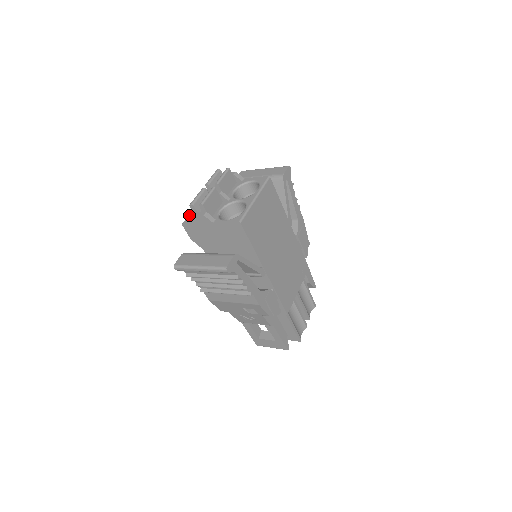
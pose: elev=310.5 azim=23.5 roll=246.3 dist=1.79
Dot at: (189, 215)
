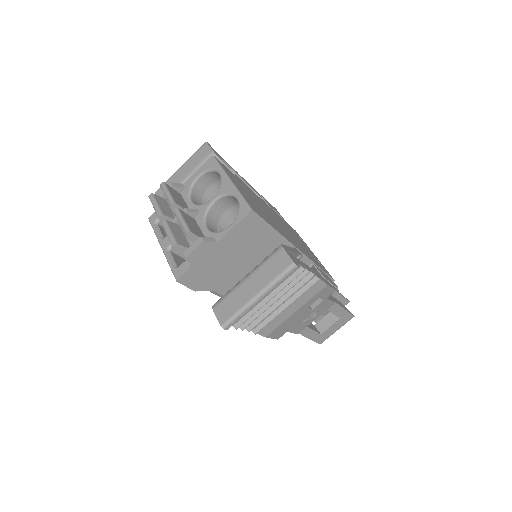
Dot at: (171, 266)
